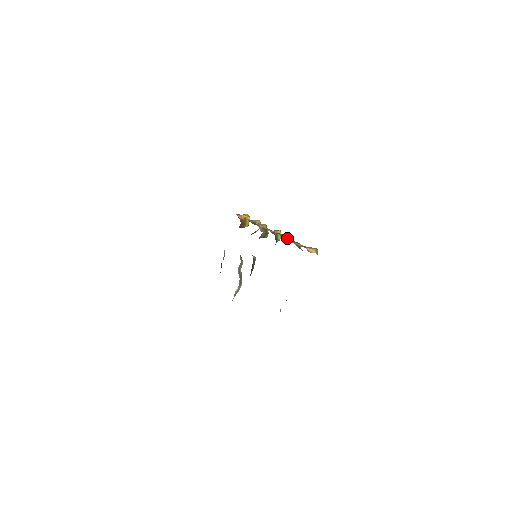
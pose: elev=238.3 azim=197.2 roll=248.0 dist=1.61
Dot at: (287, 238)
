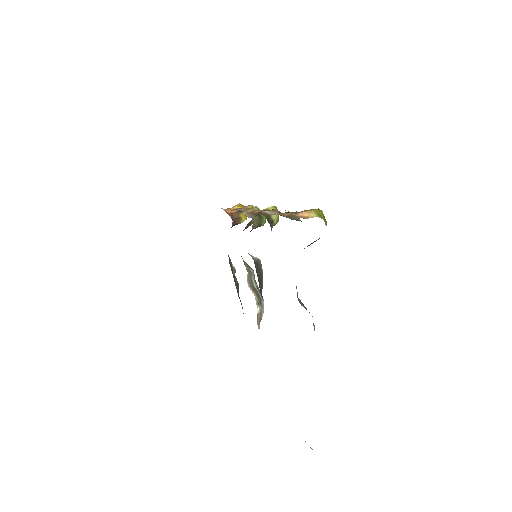
Dot at: (280, 212)
